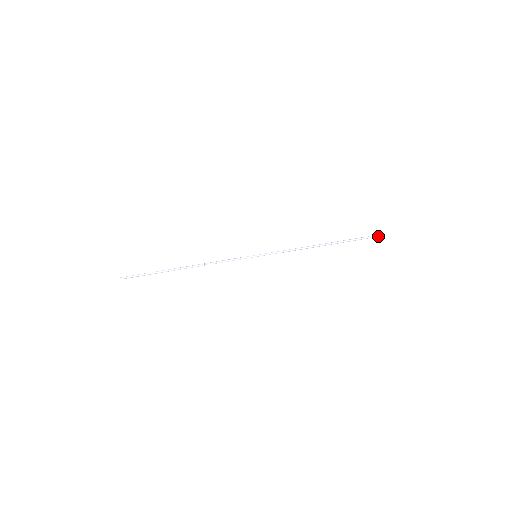
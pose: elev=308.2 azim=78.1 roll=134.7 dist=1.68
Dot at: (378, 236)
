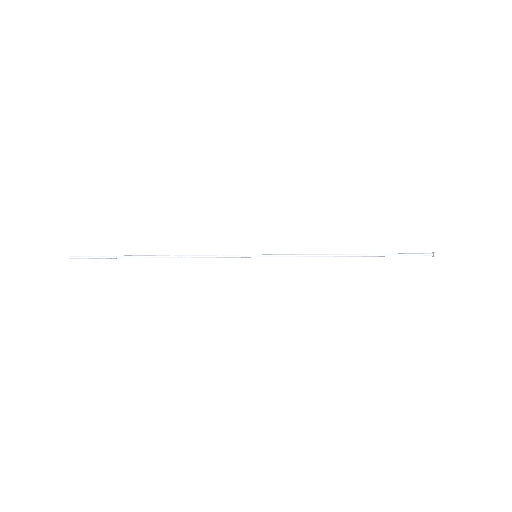
Dot at: (433, 255)
